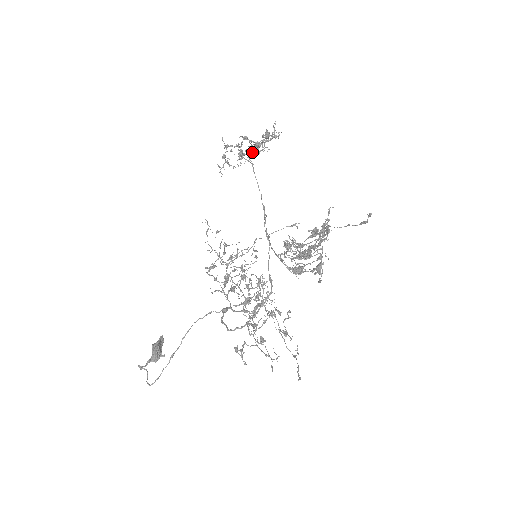
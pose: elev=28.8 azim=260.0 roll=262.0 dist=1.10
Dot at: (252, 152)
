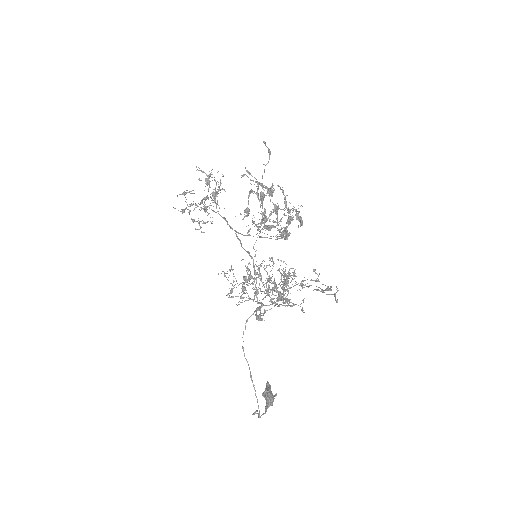
Dot at: (203, 199)
